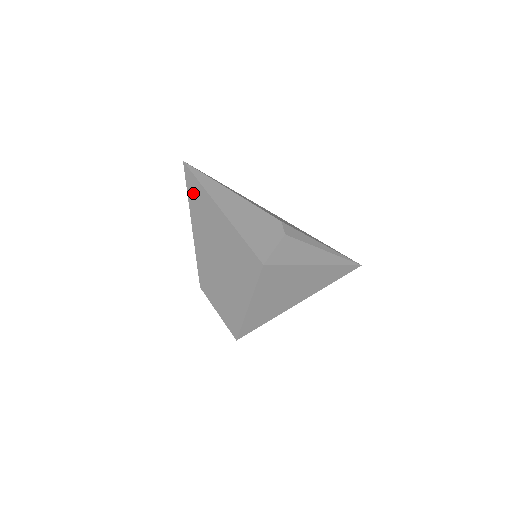
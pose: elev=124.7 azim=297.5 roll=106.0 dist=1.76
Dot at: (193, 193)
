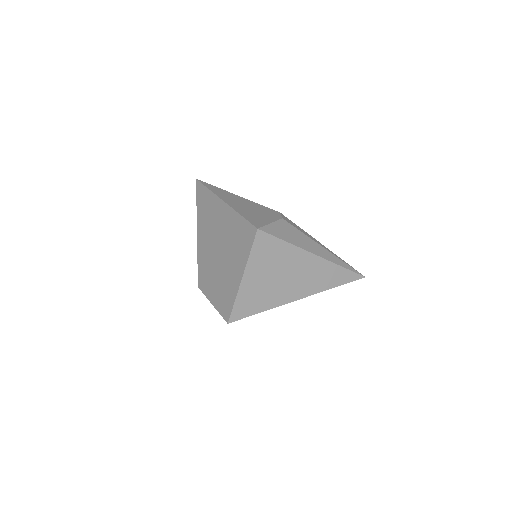
Dot at: (201, 201)
